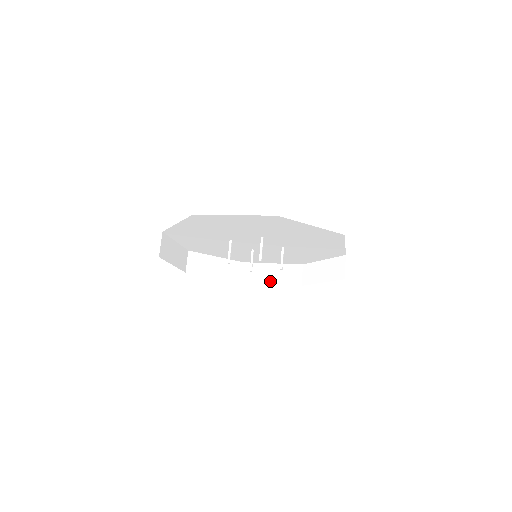
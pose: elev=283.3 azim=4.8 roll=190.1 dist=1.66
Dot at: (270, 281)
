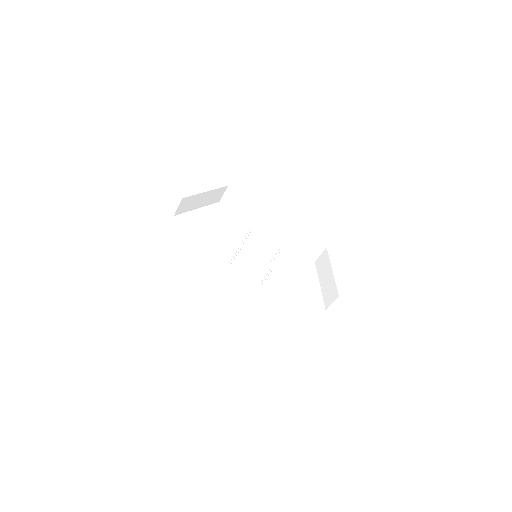
Dot at: (247, 209)
